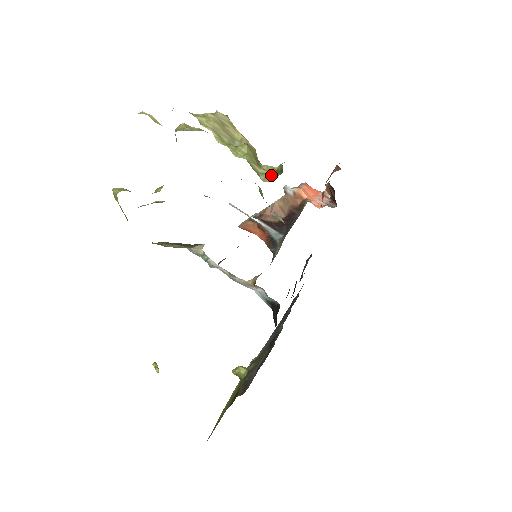
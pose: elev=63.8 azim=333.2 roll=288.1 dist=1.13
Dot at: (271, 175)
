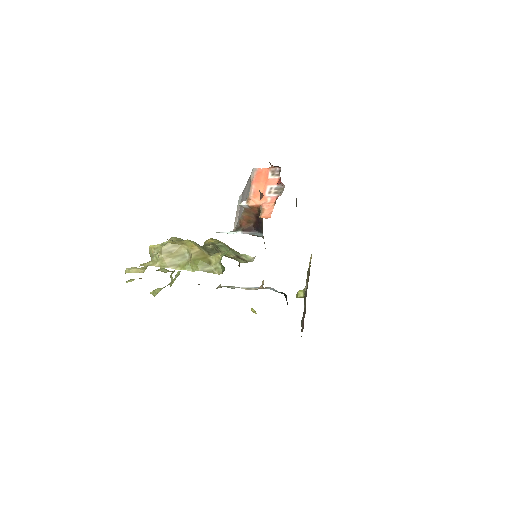
Dot at: (220, 266)
